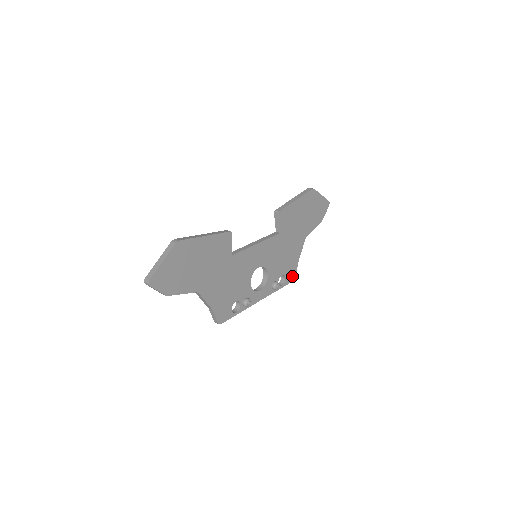
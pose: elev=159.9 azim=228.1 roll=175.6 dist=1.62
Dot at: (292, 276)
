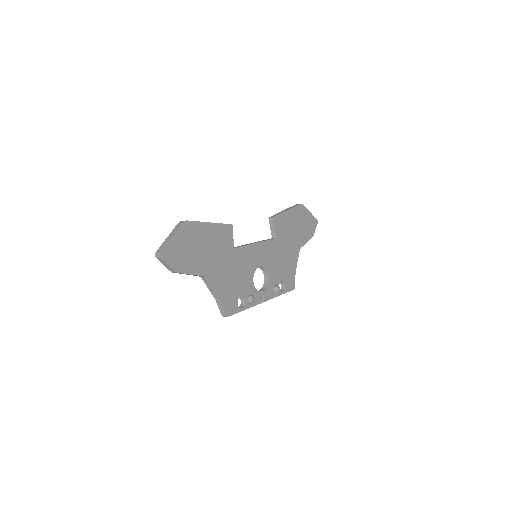
Dot at: (291, 285)
